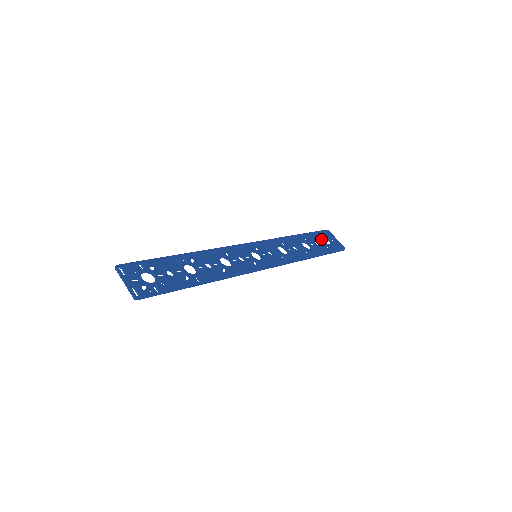
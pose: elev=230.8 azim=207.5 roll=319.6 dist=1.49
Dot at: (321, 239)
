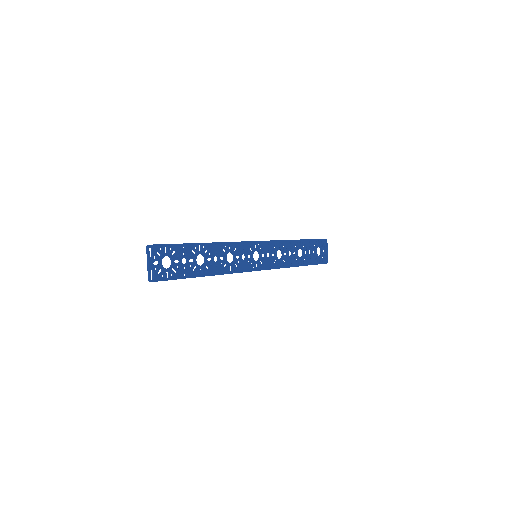
Dot at: (316, 249)
